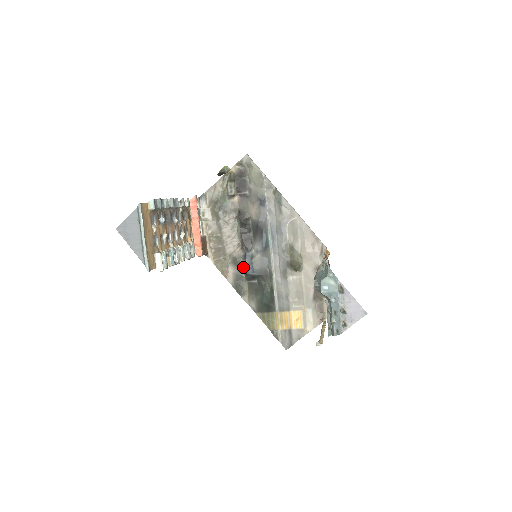
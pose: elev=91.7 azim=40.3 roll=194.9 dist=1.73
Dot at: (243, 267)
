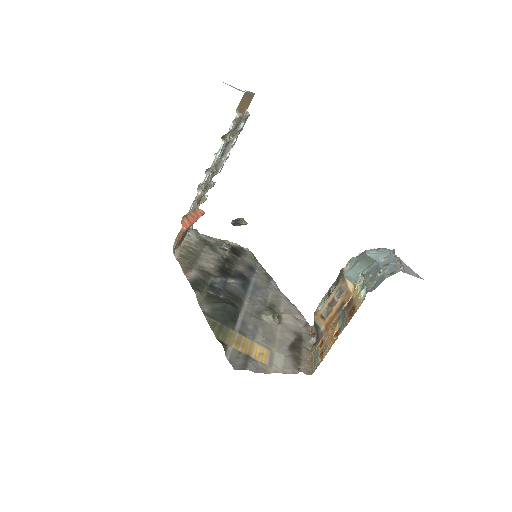
Dot at: (211, 280)
